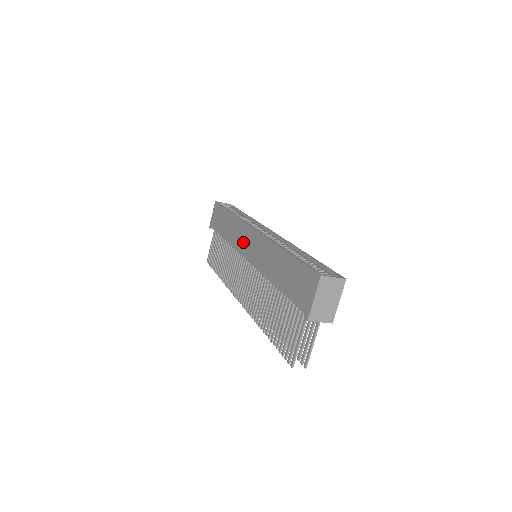
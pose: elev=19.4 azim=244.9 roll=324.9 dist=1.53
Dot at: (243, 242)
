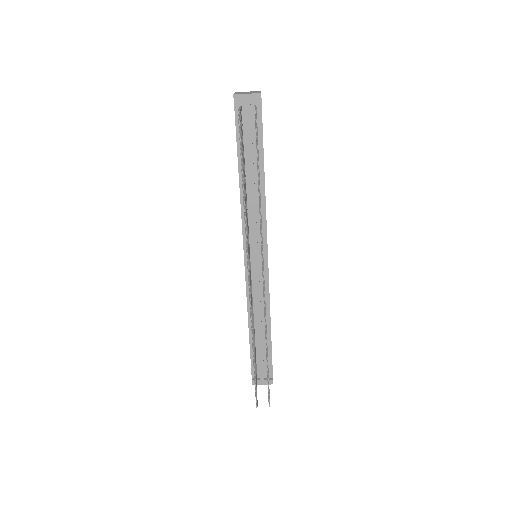
Dot at: occluded
